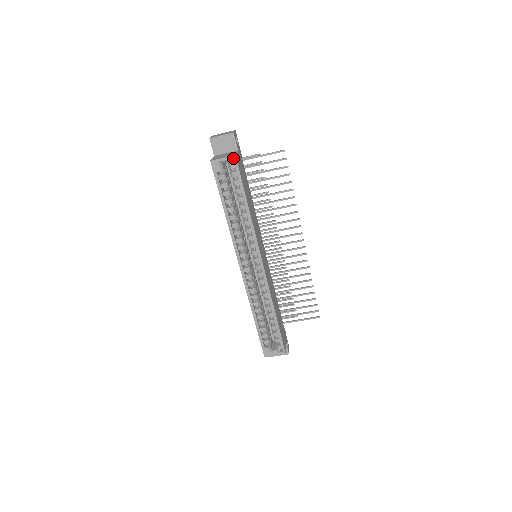
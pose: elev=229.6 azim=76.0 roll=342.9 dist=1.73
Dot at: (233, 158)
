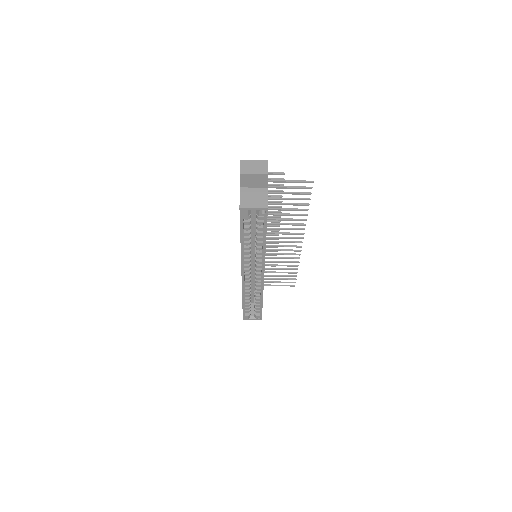
Dot at: (264, 209)
